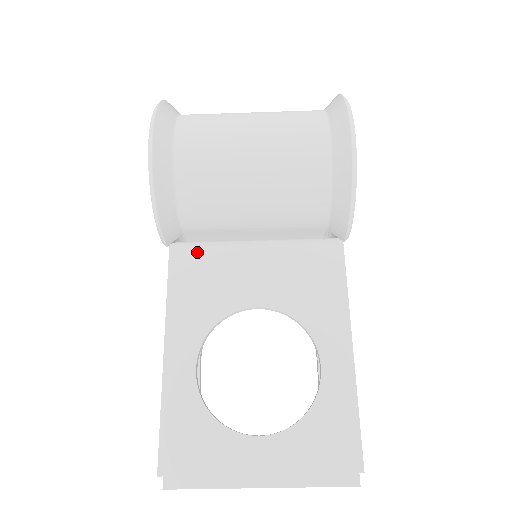
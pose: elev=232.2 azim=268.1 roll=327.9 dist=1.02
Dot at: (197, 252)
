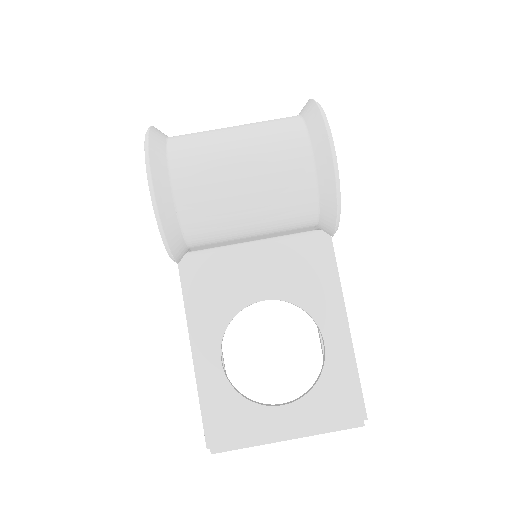
Dot at: (202, 258)
